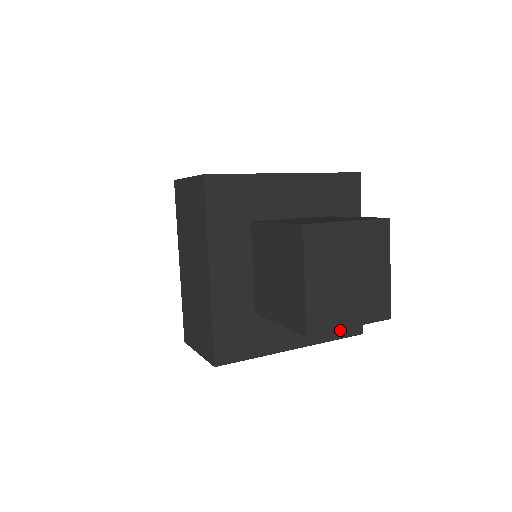
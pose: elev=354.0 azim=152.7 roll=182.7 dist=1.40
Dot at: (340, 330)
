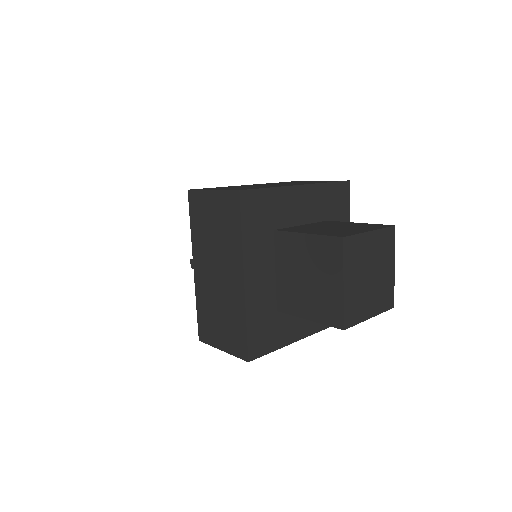
Dot at: occluded
